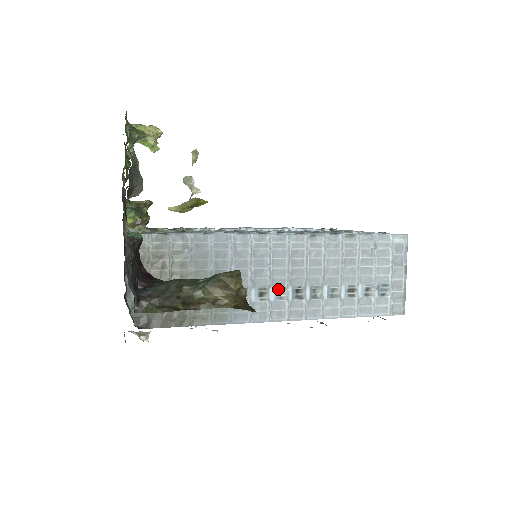
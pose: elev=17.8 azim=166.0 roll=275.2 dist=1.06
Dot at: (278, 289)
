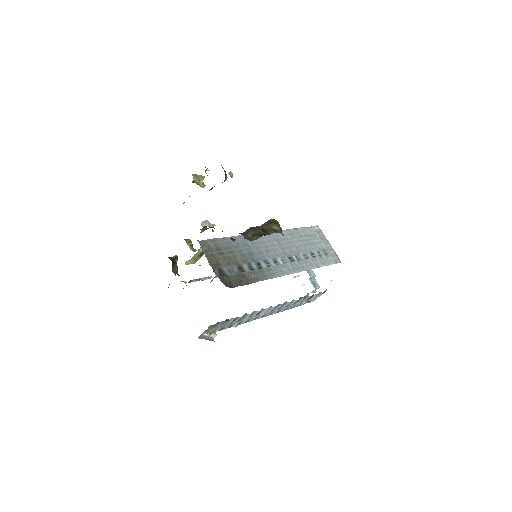
Dot at: (281, 258)
